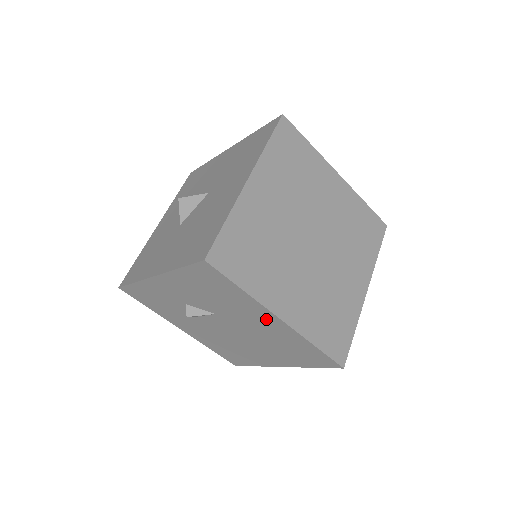
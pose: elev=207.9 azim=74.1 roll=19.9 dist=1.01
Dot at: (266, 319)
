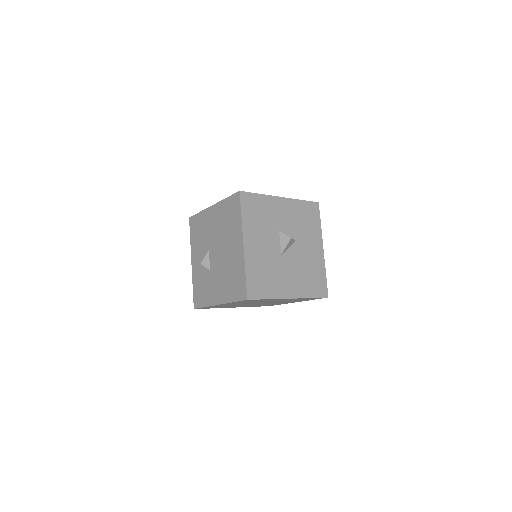
Dot at: (212, 215)
